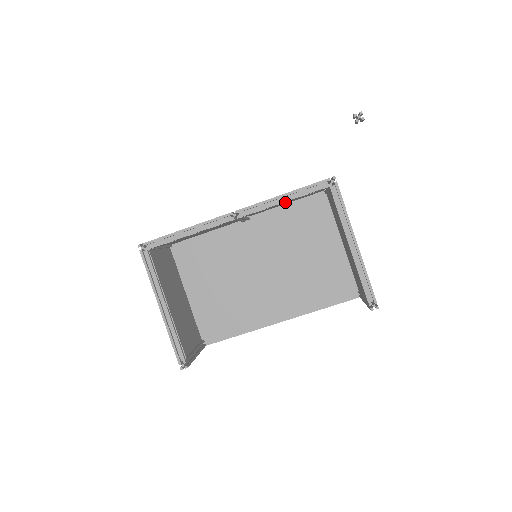
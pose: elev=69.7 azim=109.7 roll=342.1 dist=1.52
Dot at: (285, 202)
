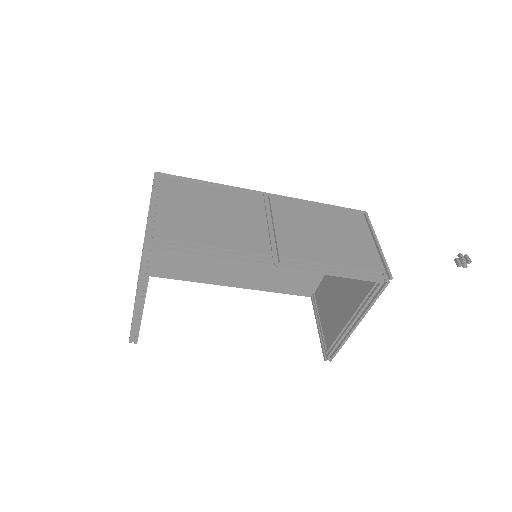
Dot at: (320, 221)
